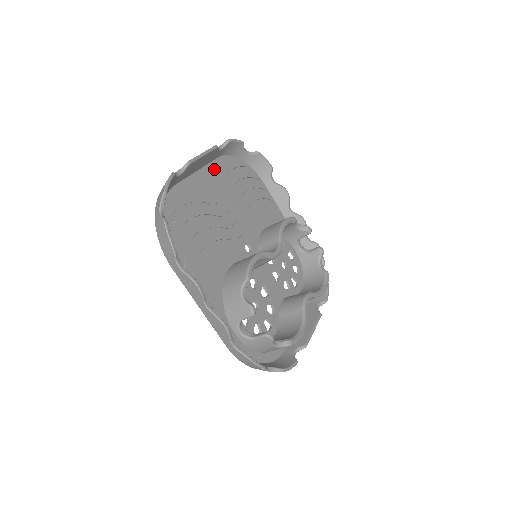
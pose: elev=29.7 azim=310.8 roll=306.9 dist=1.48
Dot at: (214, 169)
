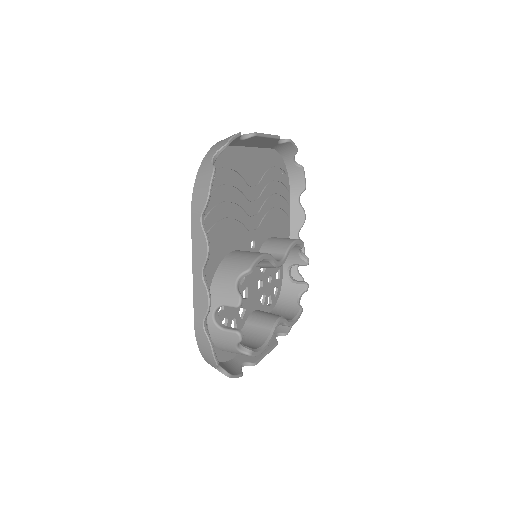
Dot at: (264, 156)
